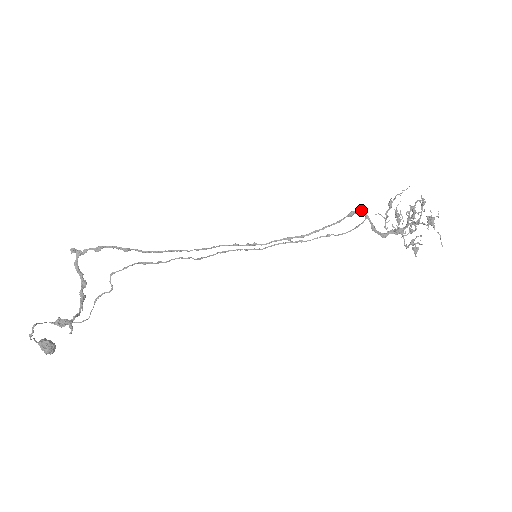
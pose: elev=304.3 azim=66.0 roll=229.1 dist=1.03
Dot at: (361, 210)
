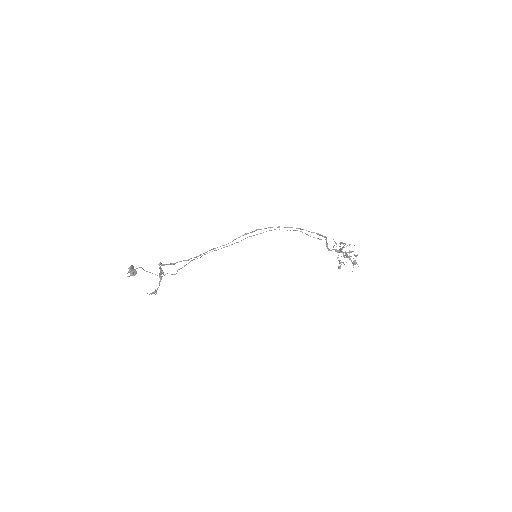
Dot at: (325, 237)
